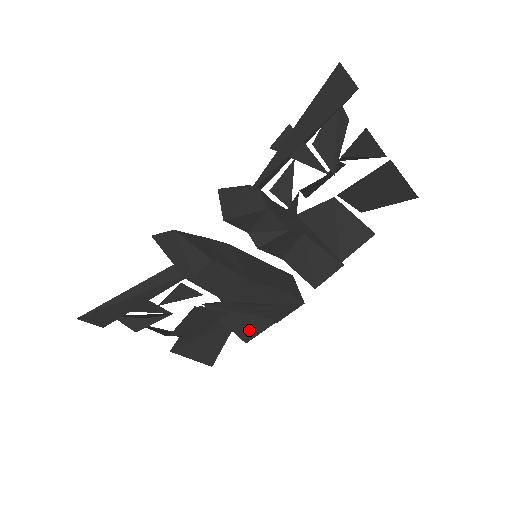
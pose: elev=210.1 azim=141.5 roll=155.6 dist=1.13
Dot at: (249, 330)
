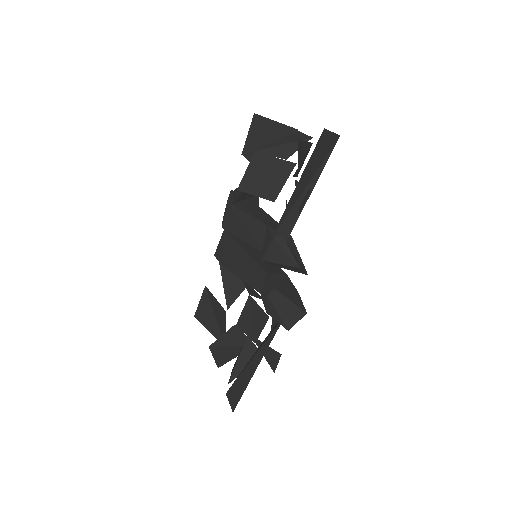
Dot at: occluded
